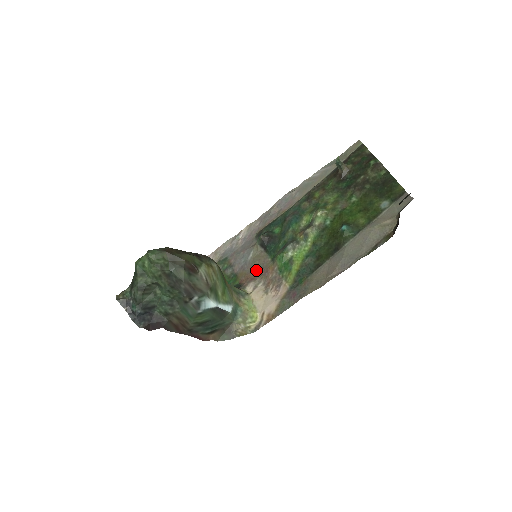
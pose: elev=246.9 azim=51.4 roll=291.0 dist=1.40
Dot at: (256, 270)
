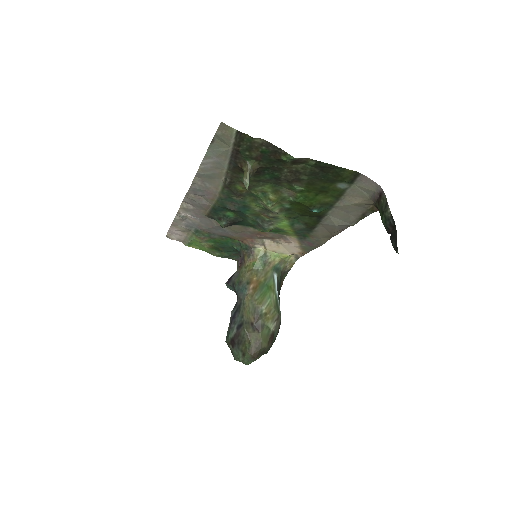
Dot at: (247, 236)
